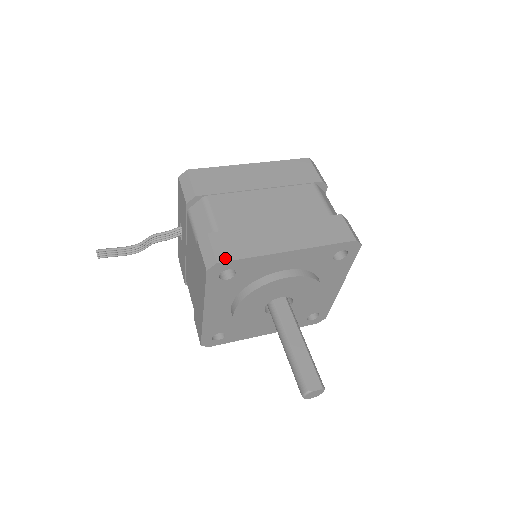
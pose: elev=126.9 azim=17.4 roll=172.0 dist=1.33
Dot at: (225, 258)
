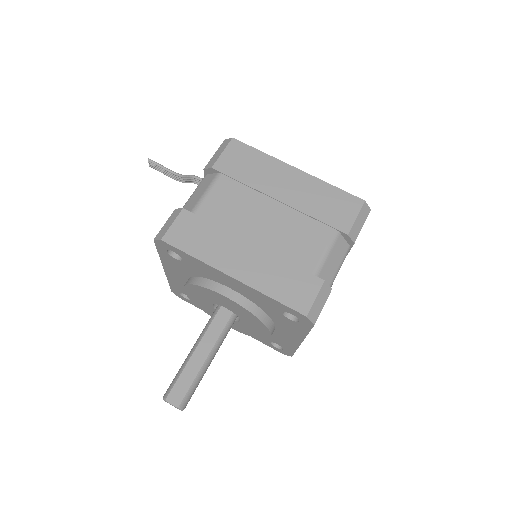
Dot at: (171, 241)
